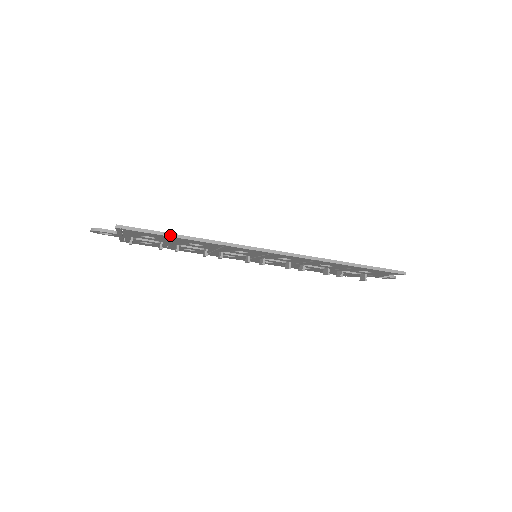
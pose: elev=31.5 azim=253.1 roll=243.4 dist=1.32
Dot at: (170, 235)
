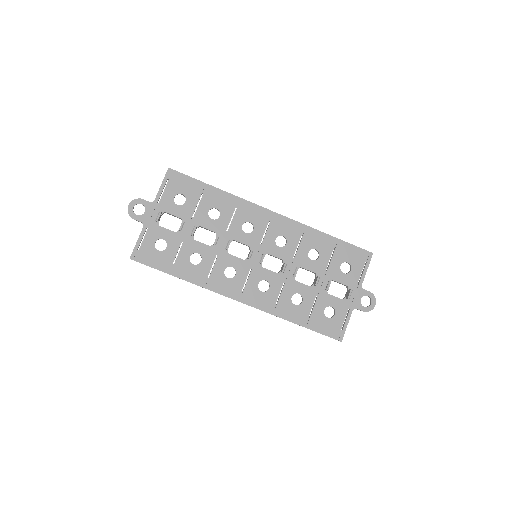
Dot at: (203, 182)
